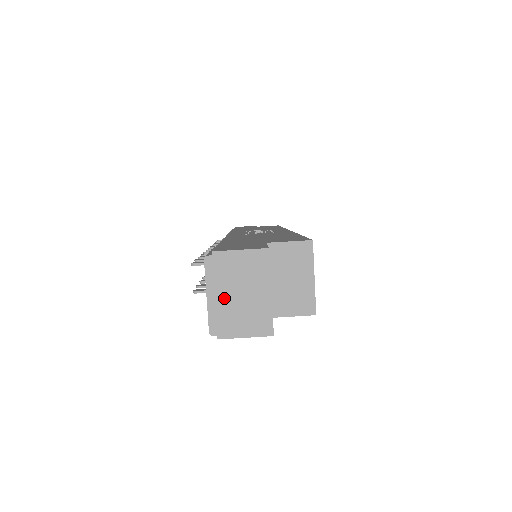
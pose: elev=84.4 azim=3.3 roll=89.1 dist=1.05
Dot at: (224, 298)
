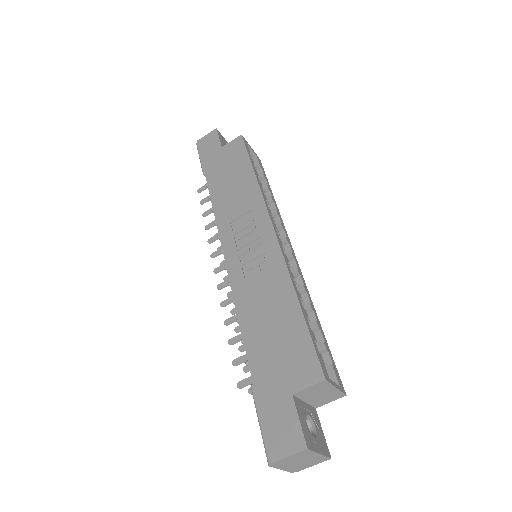
Dot at: (292, 466)
